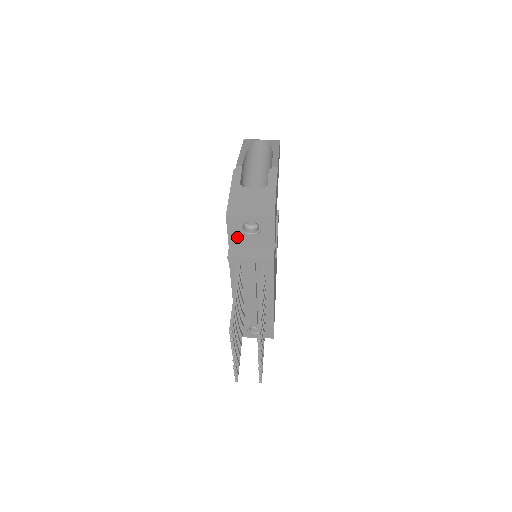
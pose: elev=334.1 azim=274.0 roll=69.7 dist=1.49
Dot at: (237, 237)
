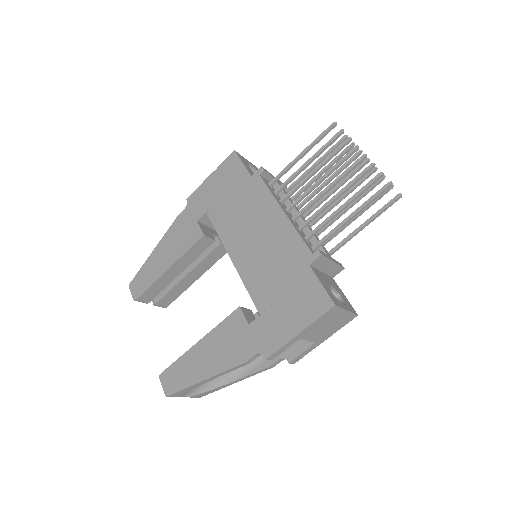
Dot at: (250, 171)
